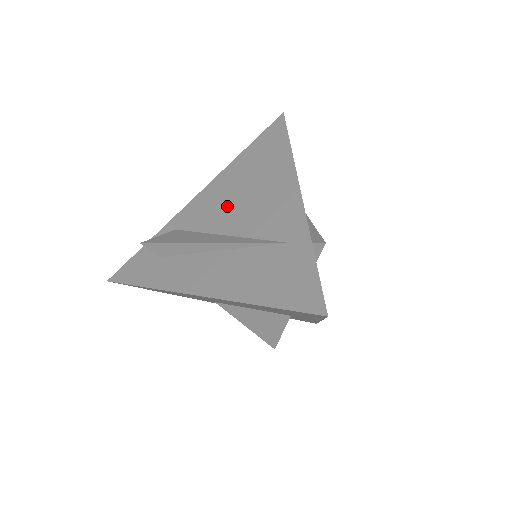
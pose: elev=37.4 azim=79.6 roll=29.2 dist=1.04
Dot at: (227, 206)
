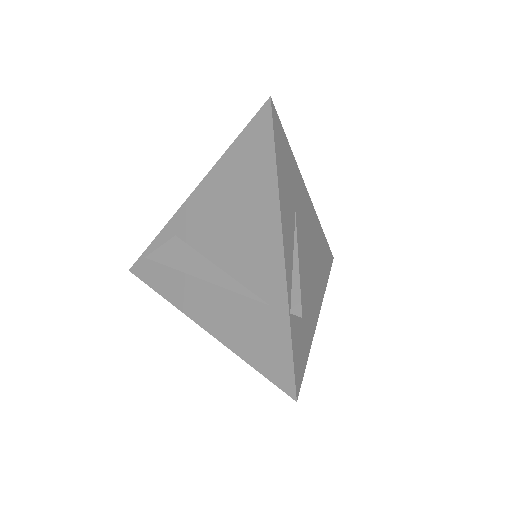
Dot at: (217, 228)
